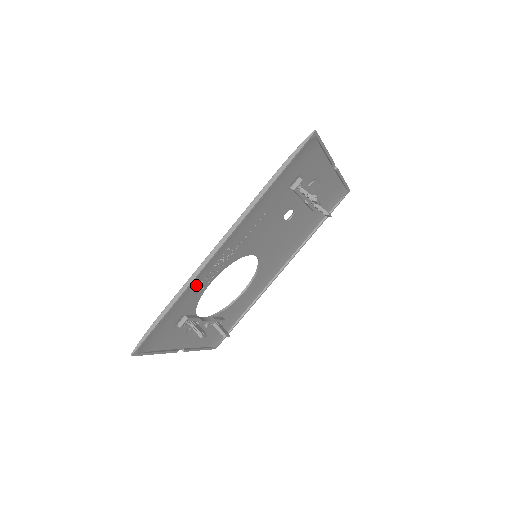
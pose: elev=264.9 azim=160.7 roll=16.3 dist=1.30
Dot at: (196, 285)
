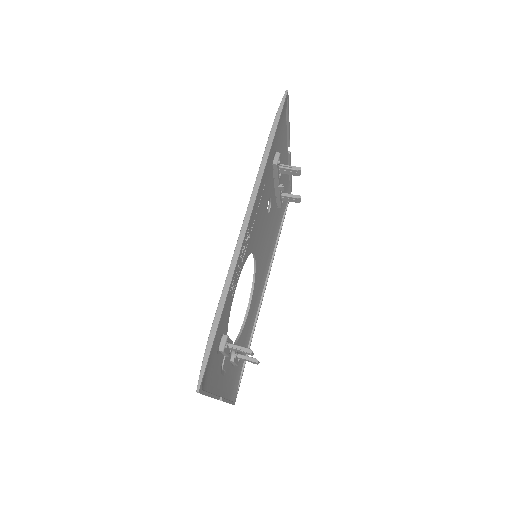
Dot at: occluded
